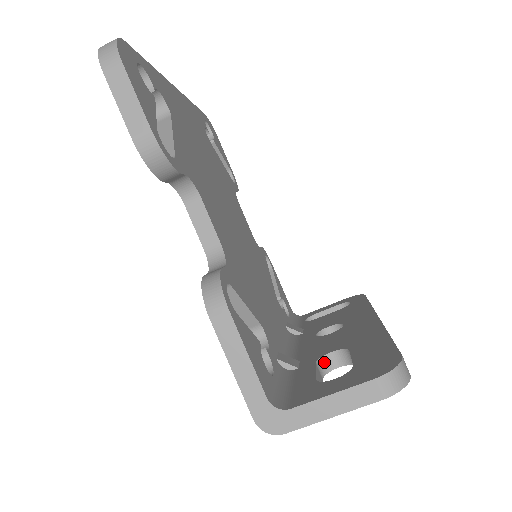
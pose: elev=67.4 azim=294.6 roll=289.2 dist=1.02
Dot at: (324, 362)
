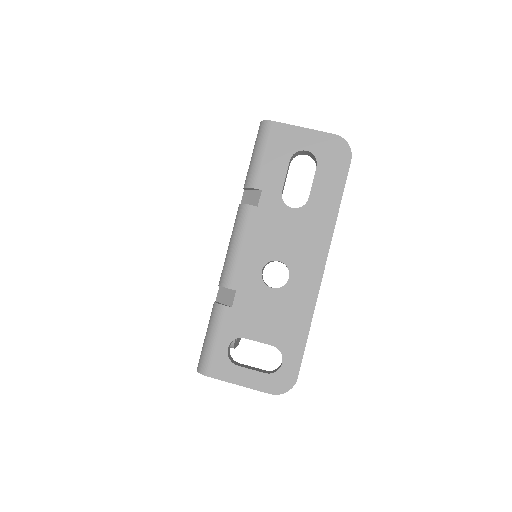
Dot at: occluded
